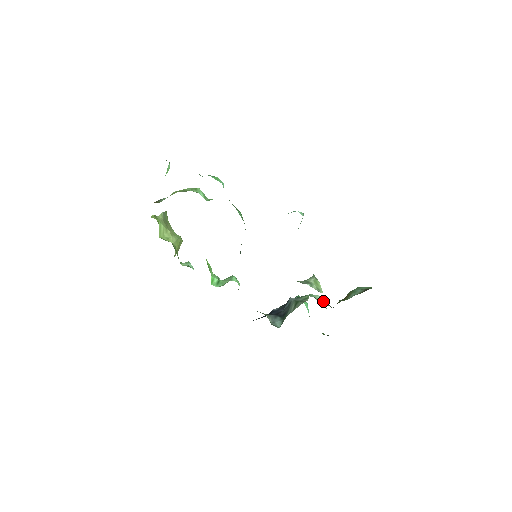
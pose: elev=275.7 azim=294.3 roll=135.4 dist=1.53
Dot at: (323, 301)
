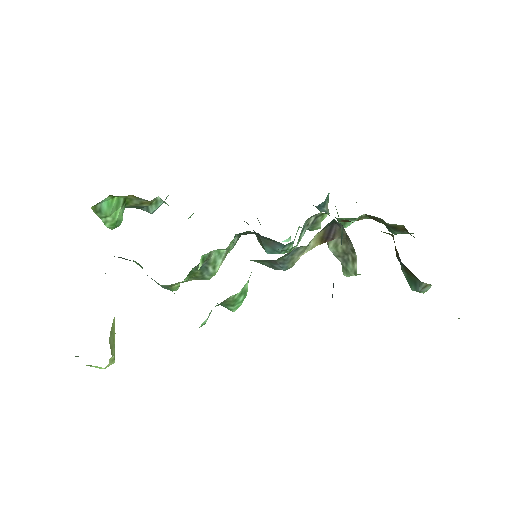
Dot at: occluded
